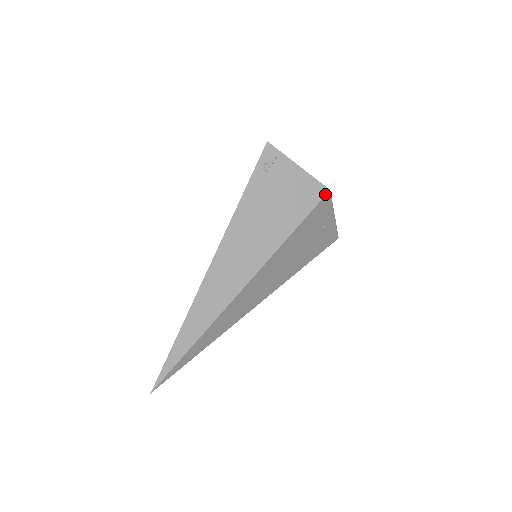
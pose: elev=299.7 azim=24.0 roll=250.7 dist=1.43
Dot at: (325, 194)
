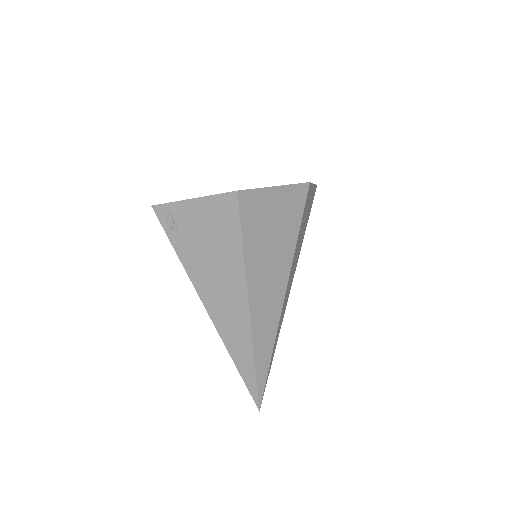
Dot at: (236, 198)
